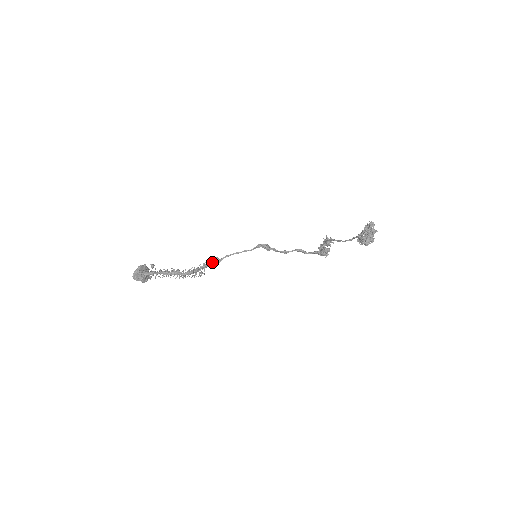
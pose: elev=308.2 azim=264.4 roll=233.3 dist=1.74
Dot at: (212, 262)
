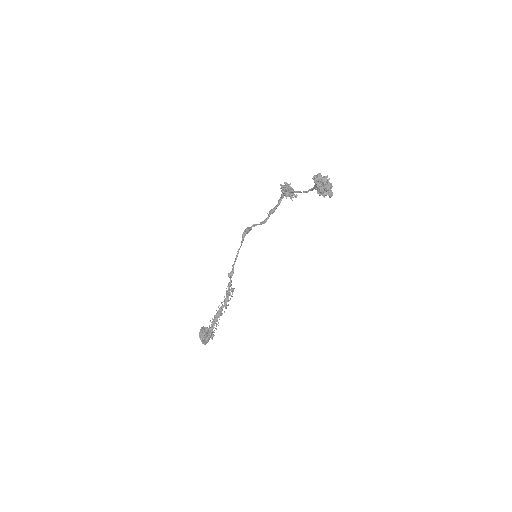
Dot at: (230, 280)
